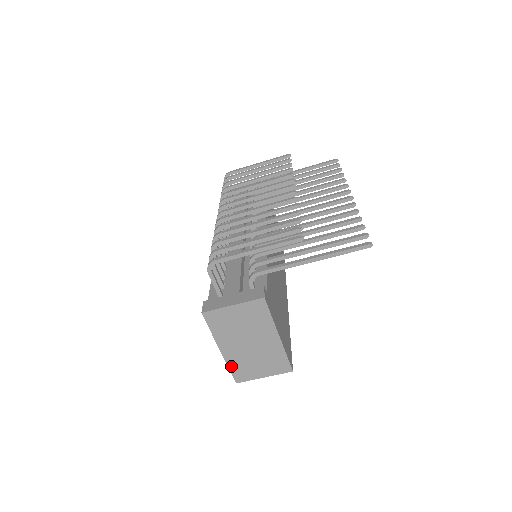
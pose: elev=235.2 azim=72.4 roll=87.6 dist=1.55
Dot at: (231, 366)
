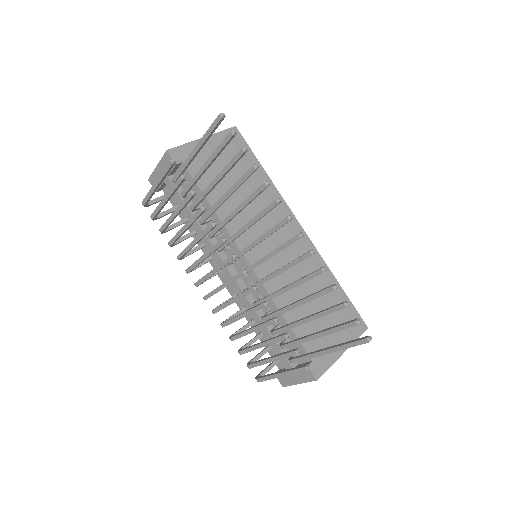
Dot at: occluded
